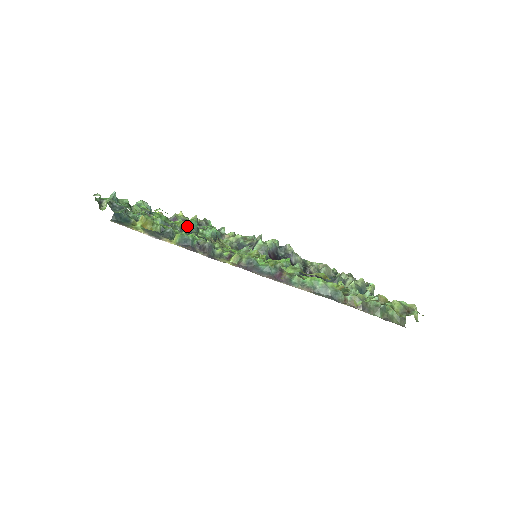
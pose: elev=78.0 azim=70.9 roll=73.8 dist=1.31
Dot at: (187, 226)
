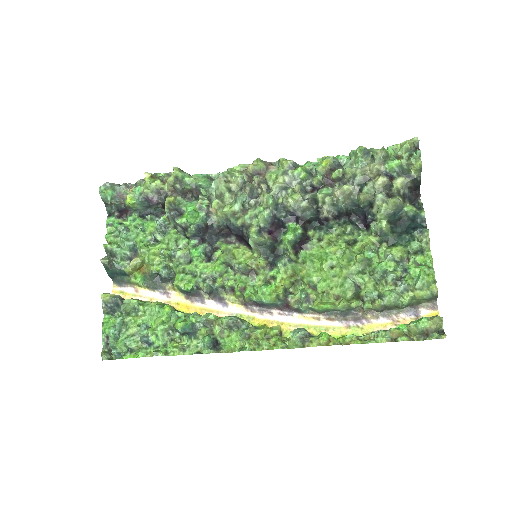
Dot at: (184, 347)
